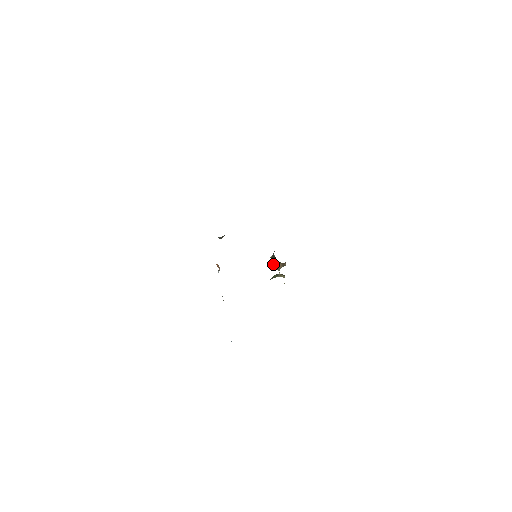
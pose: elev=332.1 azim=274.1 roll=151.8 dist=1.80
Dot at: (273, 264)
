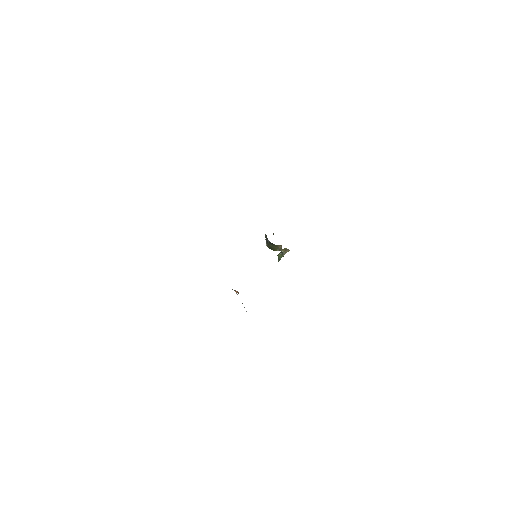
Dot at: (273, 250)
